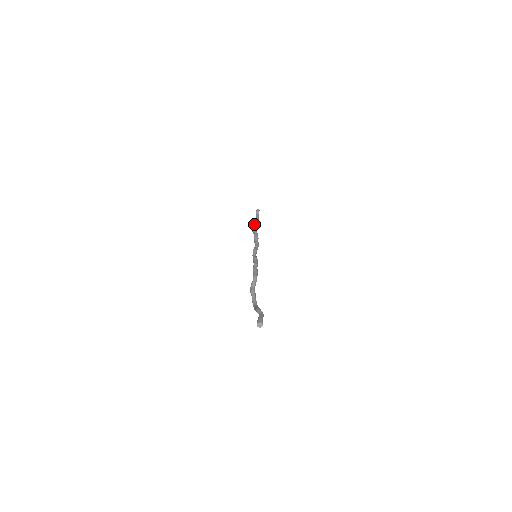
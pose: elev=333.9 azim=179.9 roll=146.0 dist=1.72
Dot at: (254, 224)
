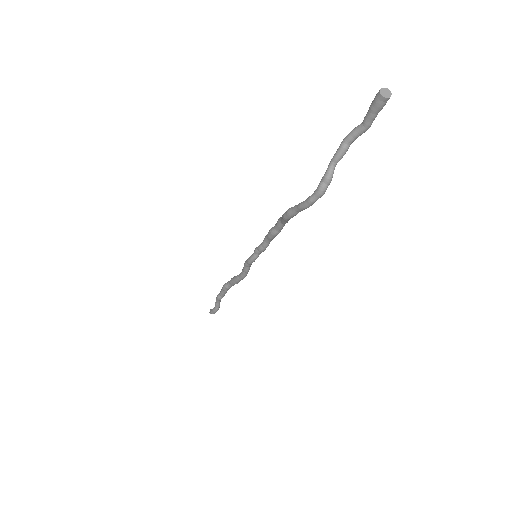
Dot at: (221, 289)
